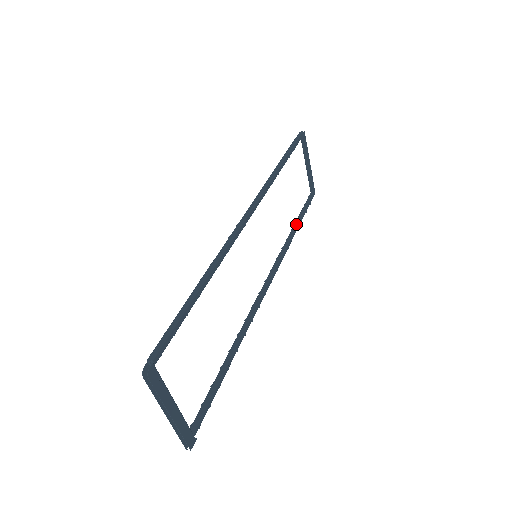
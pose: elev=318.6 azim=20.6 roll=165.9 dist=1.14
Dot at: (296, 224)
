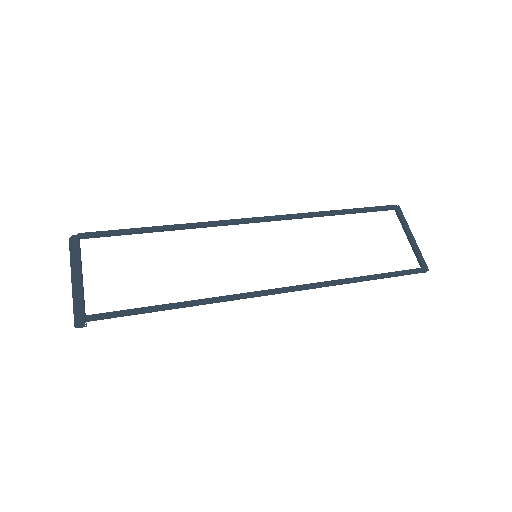
Dot at: (364, 276)
